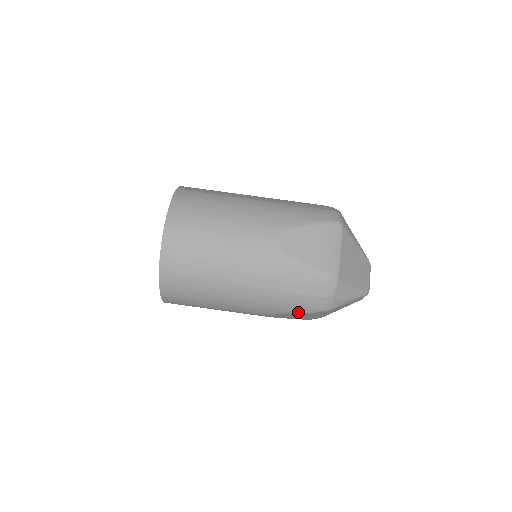
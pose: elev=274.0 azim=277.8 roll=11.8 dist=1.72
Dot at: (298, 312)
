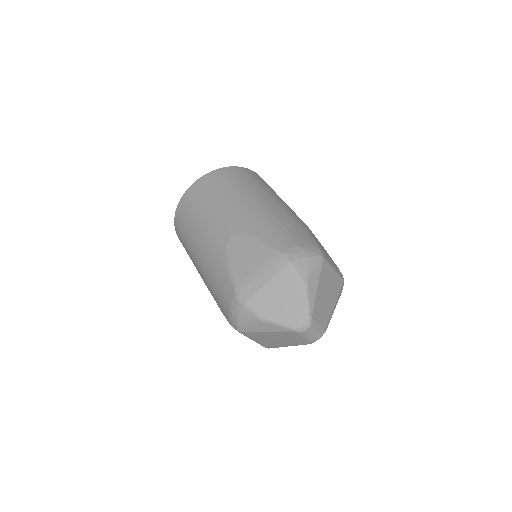
Dot at: (267, 243)
